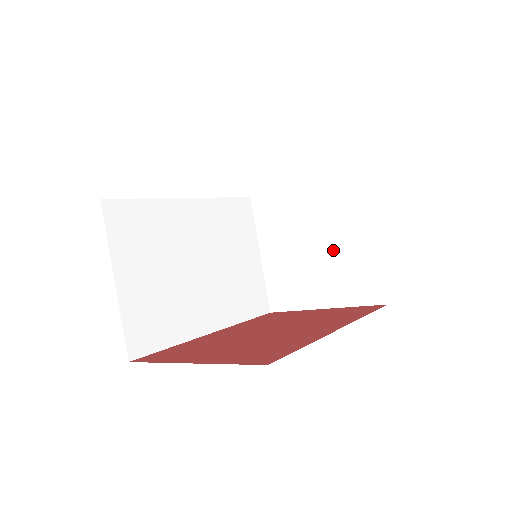
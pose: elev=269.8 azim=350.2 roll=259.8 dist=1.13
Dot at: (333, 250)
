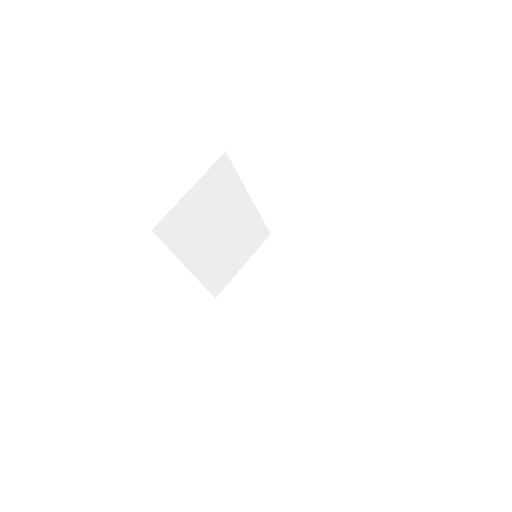
Dot at: (285, 300)
